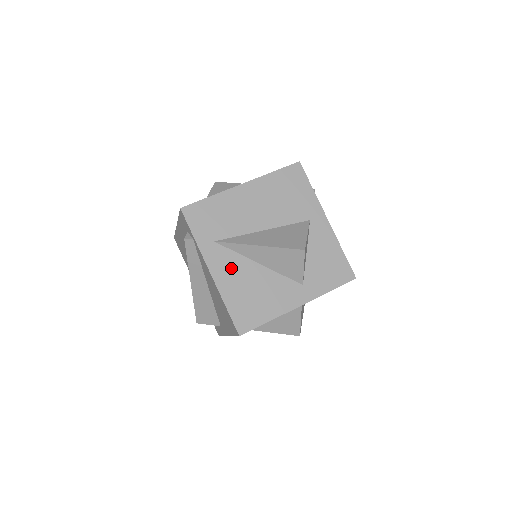
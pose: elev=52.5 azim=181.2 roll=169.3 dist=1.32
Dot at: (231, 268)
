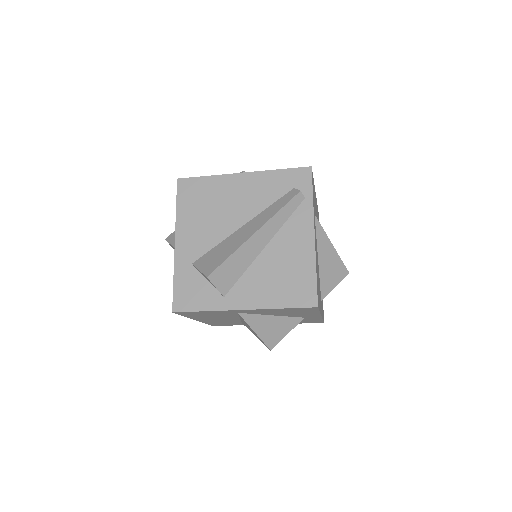
Dot at: (316, 245)
